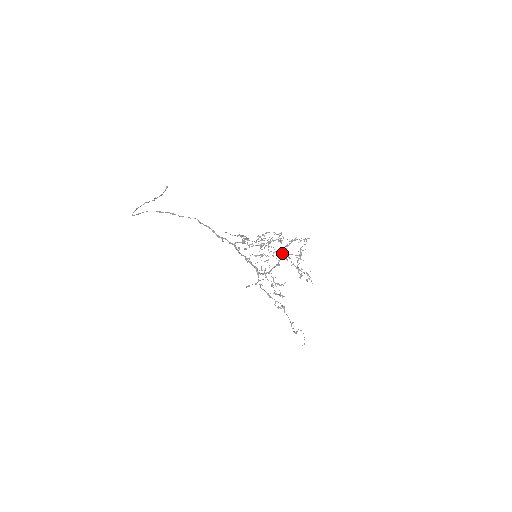
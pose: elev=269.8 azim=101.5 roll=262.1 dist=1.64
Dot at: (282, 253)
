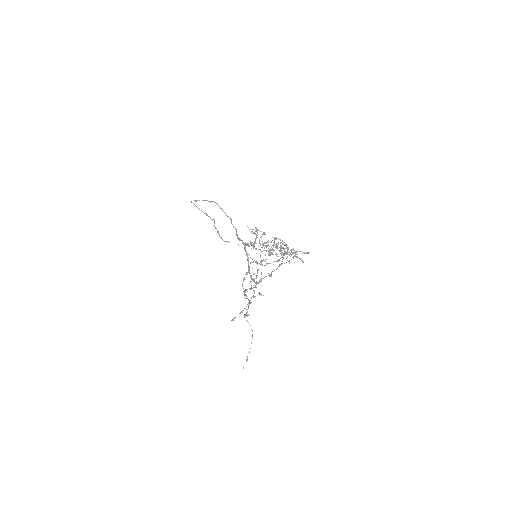
Dot at: (279, 259)
